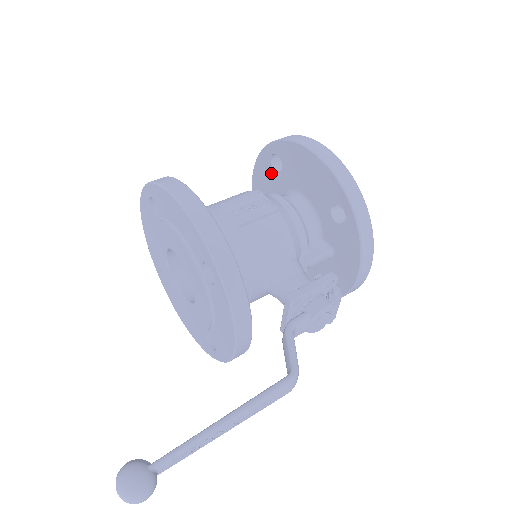
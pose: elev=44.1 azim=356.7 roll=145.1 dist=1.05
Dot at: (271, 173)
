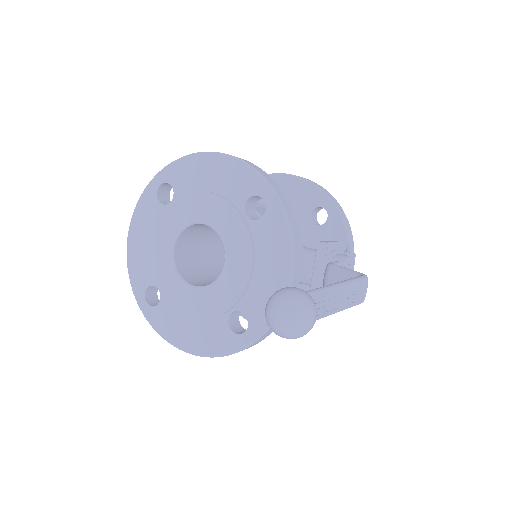
Dot at: occluded
